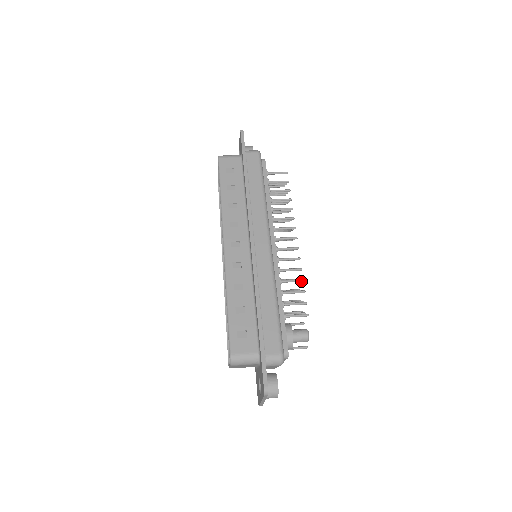
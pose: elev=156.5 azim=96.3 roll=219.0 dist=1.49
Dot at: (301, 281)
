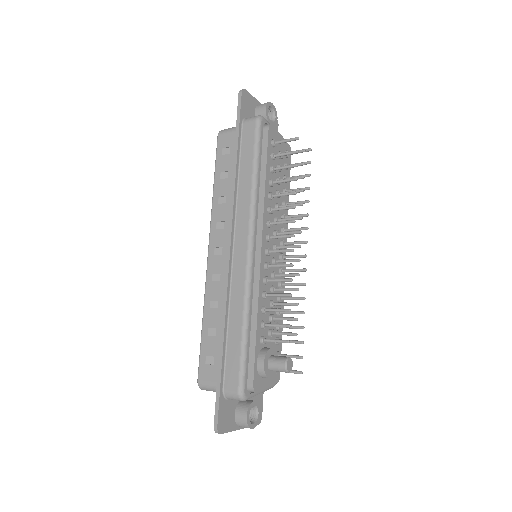
Dot at: (288, 296)
